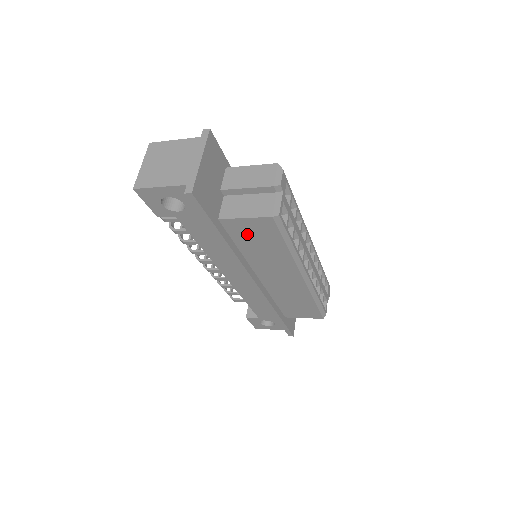
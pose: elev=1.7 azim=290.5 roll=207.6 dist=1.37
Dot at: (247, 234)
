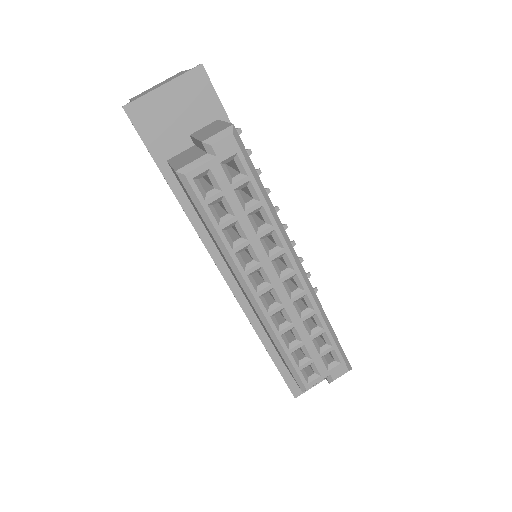
Dot at: occluded
